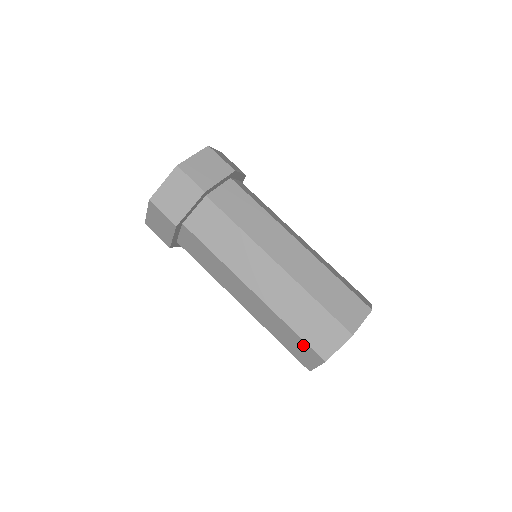
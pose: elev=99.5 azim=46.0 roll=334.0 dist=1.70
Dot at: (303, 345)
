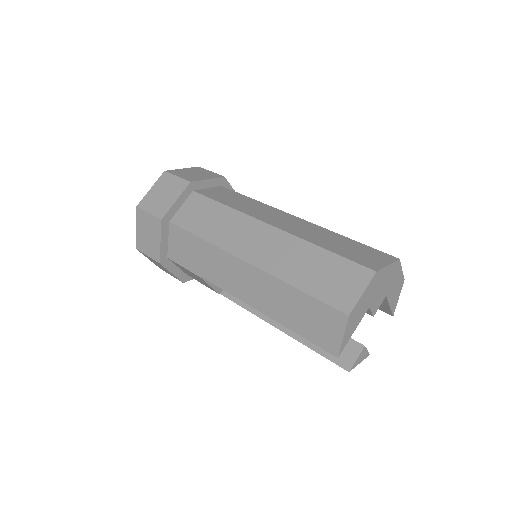
Dot at: (340, 265)
